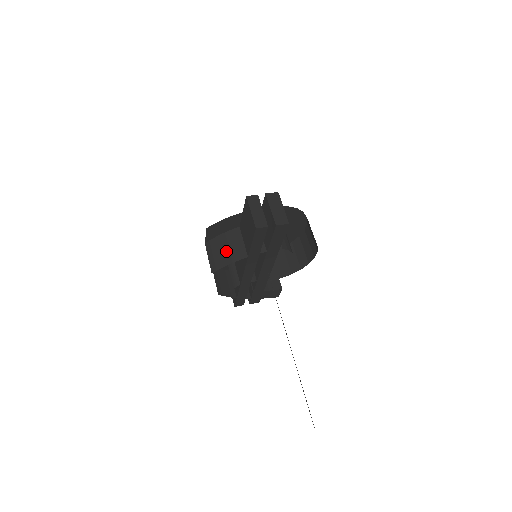
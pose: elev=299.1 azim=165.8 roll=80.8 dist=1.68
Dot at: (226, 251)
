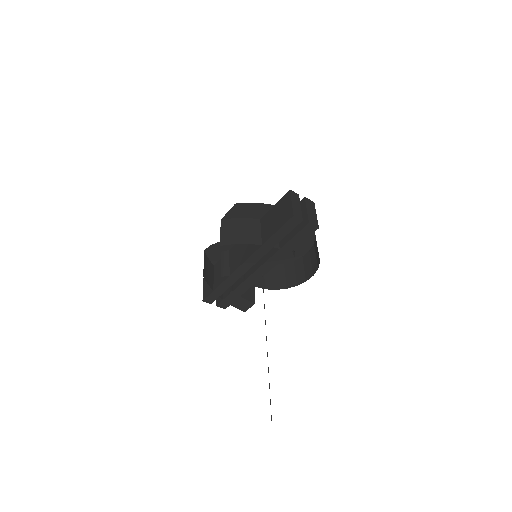
Dot at: (242, 232)
